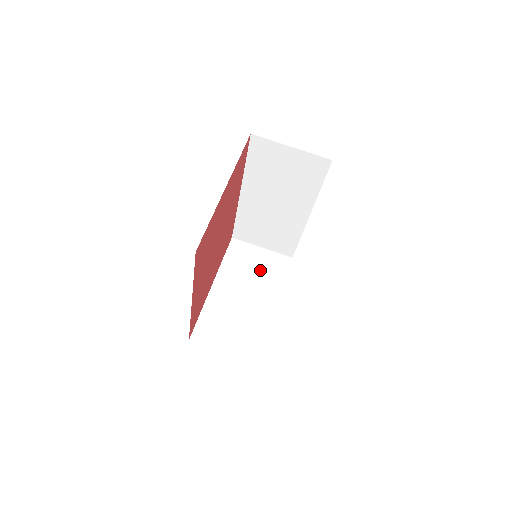
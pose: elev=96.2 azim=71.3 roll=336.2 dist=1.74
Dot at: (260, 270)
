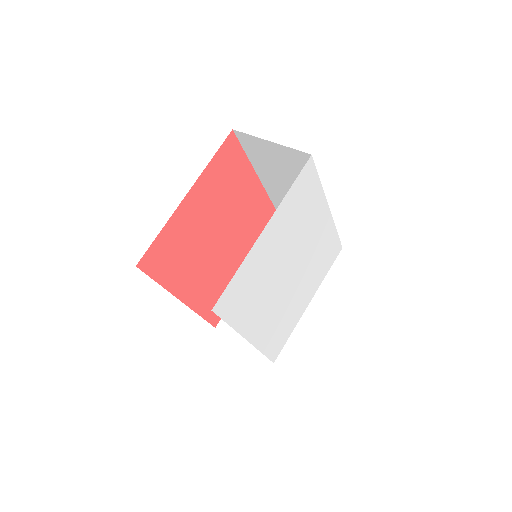
Dot at: occluded
